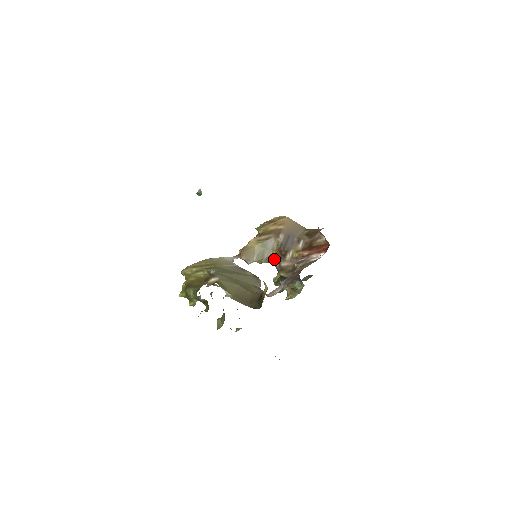
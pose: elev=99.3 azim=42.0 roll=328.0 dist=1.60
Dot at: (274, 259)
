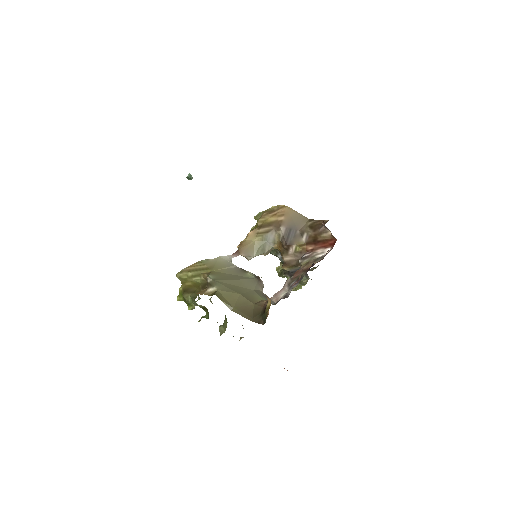
Dot at: (276, 250)
